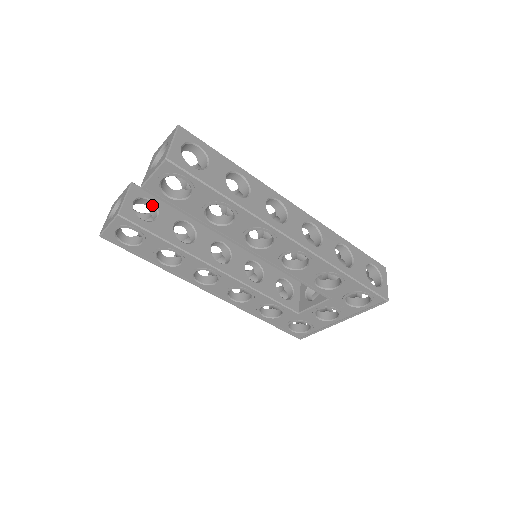
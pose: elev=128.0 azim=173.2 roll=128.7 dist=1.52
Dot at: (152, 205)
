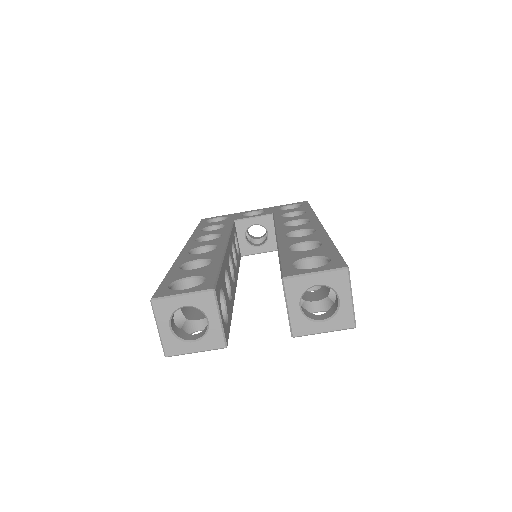
Dot at: occluded
